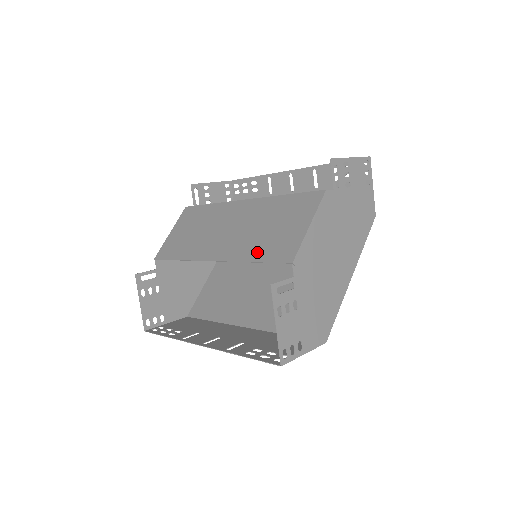
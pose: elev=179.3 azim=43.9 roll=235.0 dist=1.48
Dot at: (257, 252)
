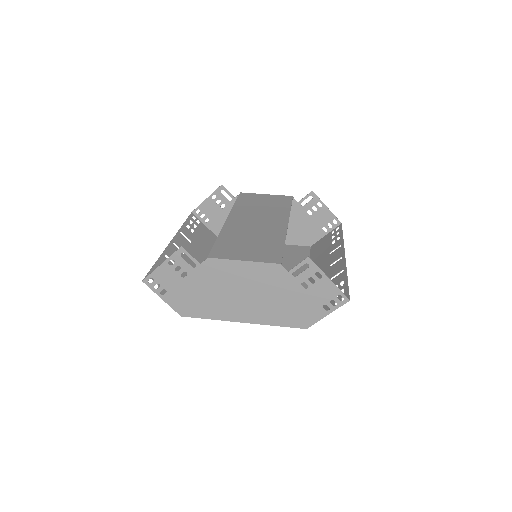
Dot at: (226, 239)
